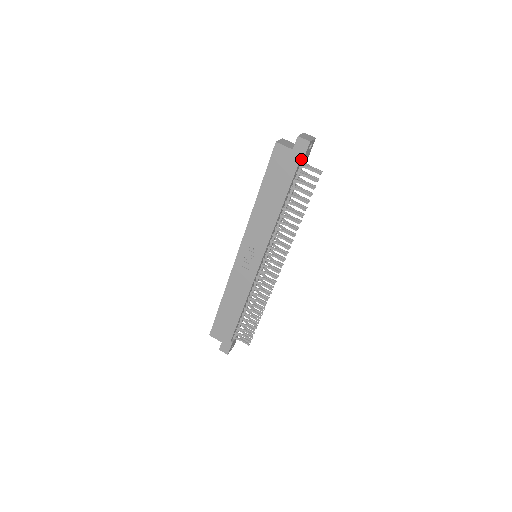
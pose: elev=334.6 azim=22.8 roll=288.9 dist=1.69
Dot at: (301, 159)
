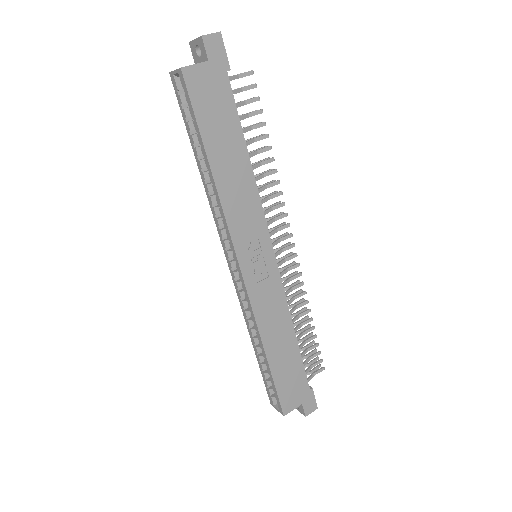
Dot at: (226, 66)
